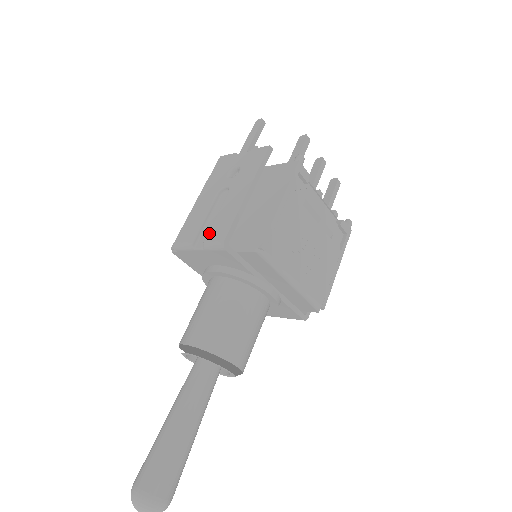
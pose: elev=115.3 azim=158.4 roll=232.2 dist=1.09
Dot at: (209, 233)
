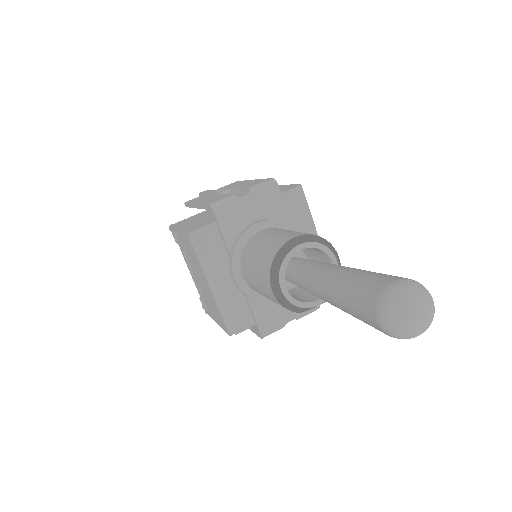
Dot at: (248, 187)
